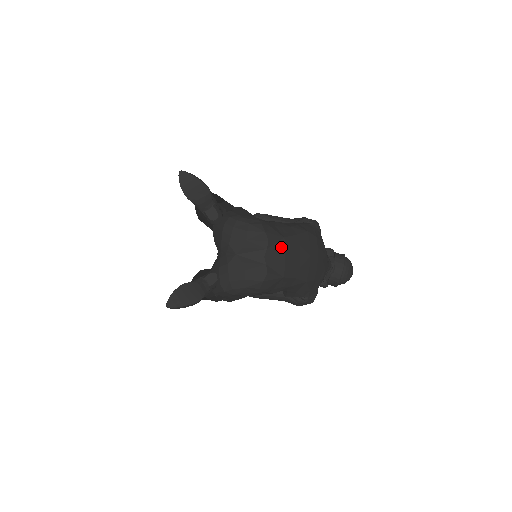
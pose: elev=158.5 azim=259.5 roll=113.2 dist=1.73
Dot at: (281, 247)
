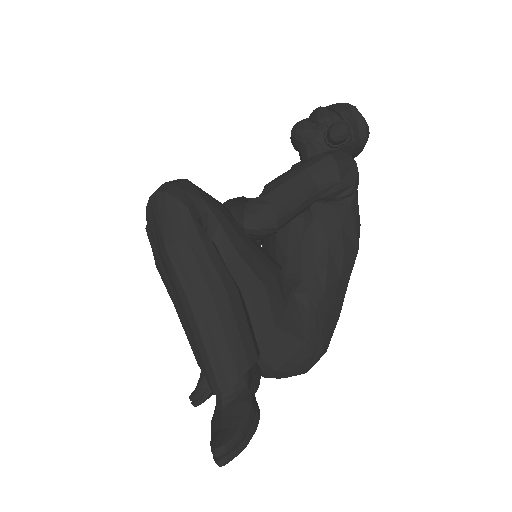
Dot at: occluded
